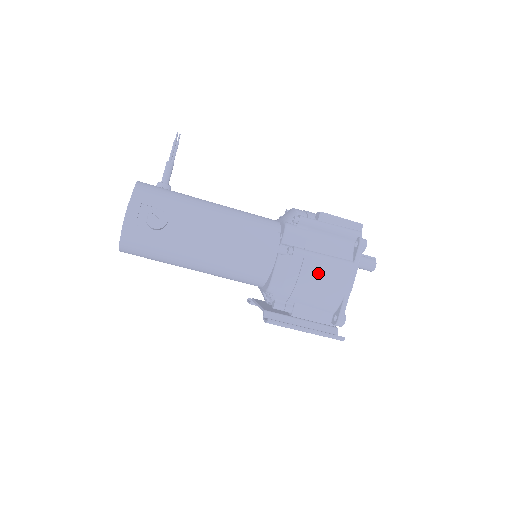
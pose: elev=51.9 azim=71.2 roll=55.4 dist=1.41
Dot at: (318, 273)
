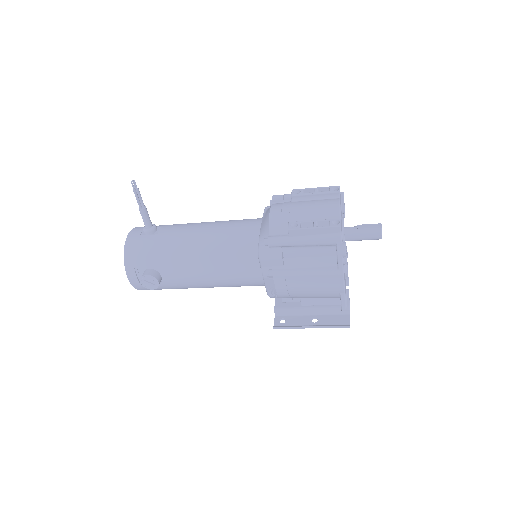
Dot at: (305, 285)
